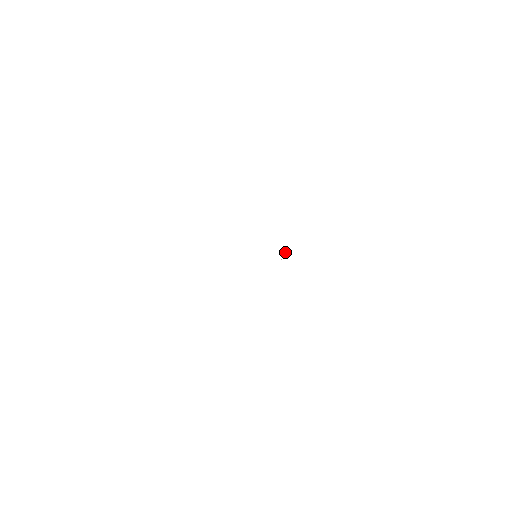
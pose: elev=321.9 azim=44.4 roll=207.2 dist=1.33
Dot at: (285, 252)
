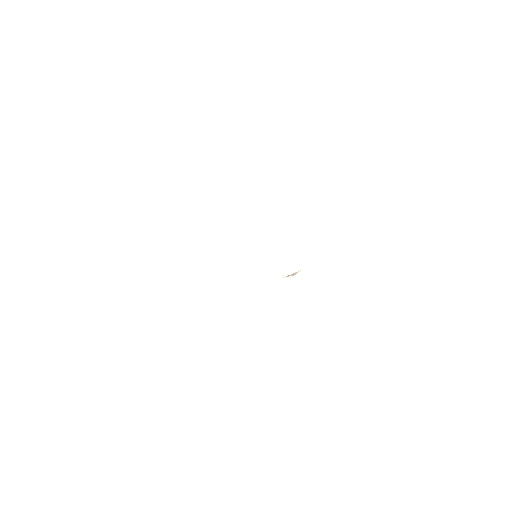
Dot at: (298, 271)
